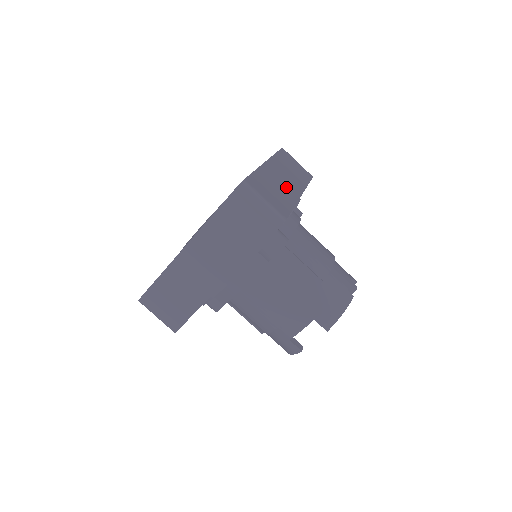
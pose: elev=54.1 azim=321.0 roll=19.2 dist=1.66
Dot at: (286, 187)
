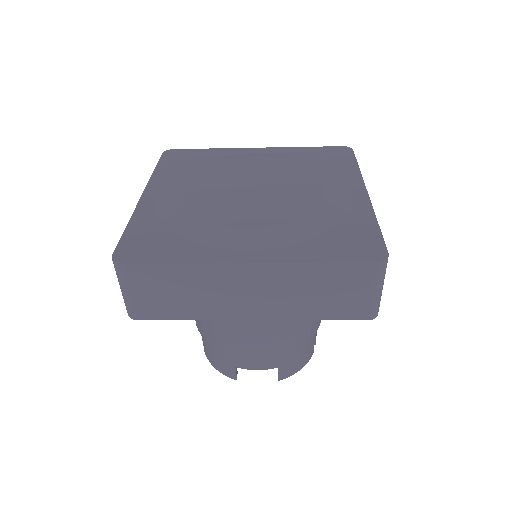
Dot at: occluded
